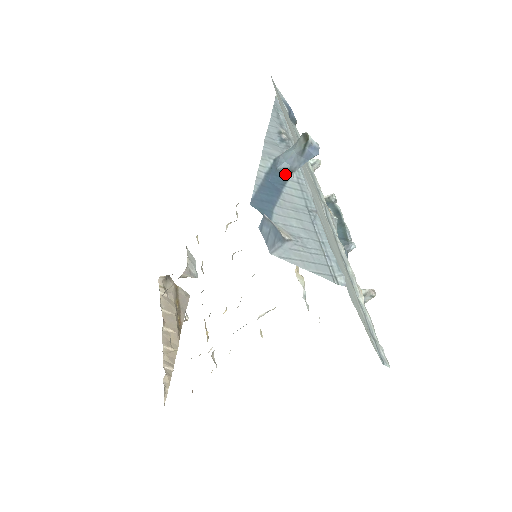
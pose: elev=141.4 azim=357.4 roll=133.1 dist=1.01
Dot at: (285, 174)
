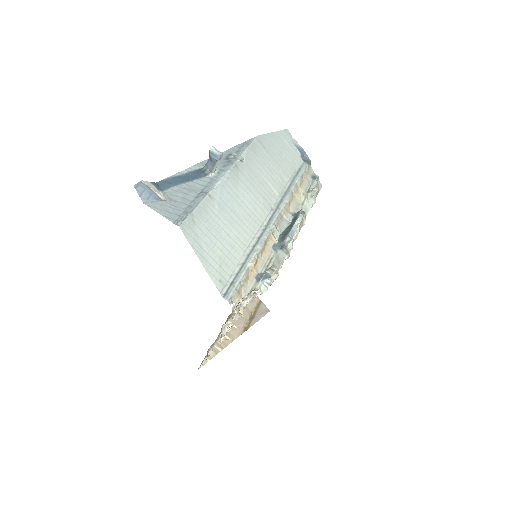
Dot at: (203, 173)
